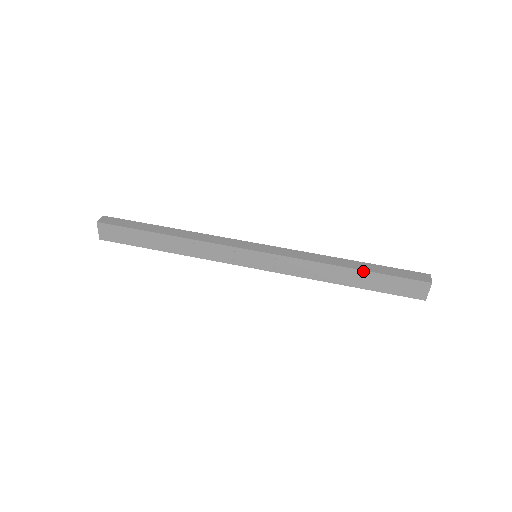
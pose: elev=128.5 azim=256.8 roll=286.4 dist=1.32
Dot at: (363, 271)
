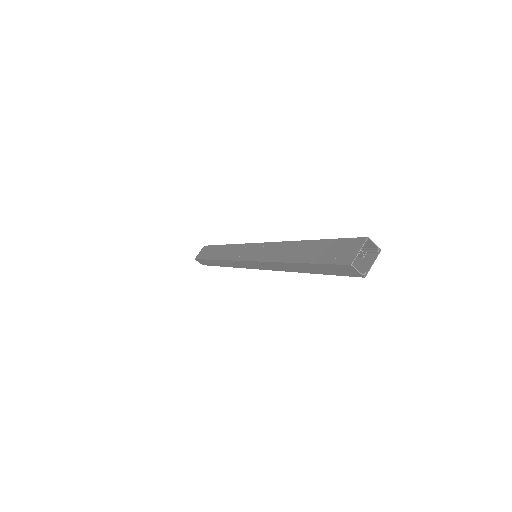
Dot at: (314, 241)
